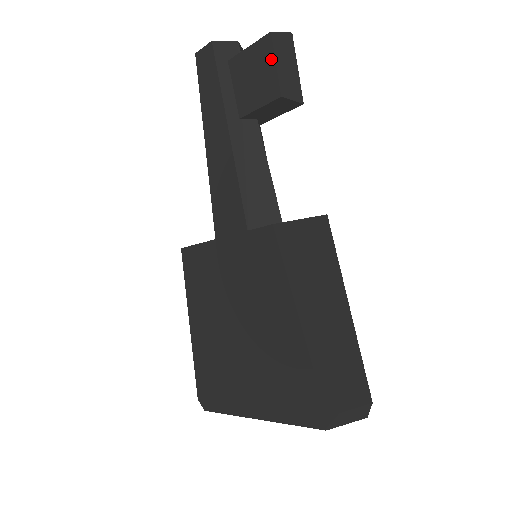
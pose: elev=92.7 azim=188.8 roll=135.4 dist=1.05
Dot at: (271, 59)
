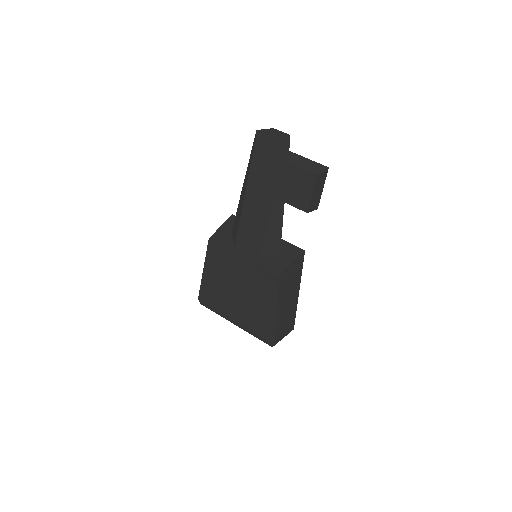
Dot at: (310, 190)
